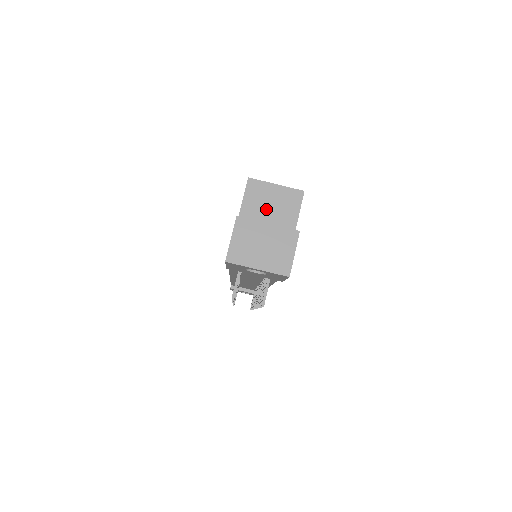
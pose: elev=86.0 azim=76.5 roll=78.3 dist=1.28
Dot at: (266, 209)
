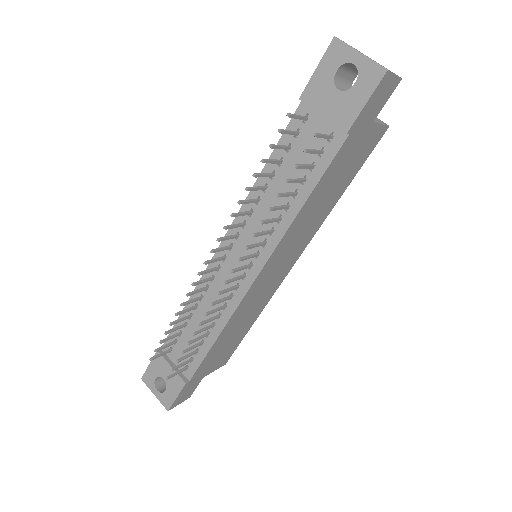
Dot at: occluded
